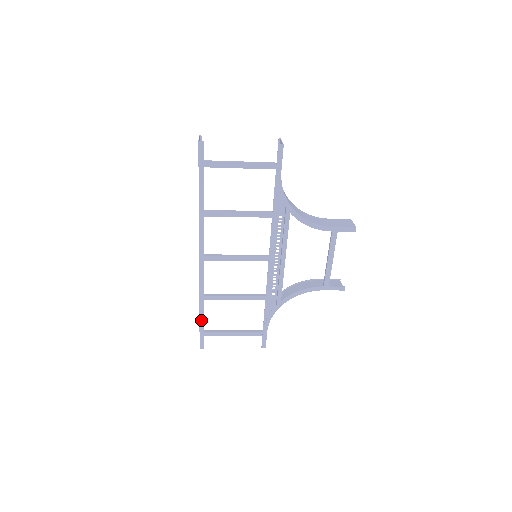
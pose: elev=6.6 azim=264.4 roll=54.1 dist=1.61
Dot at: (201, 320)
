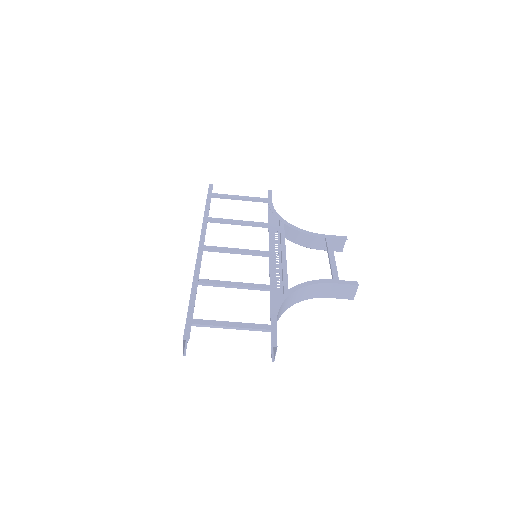
Dot at: (191, 303)
